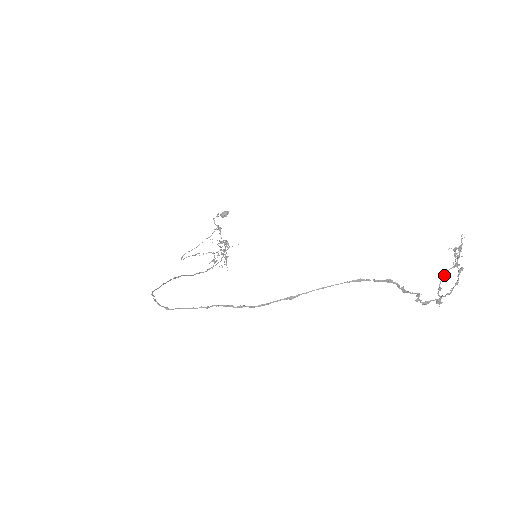
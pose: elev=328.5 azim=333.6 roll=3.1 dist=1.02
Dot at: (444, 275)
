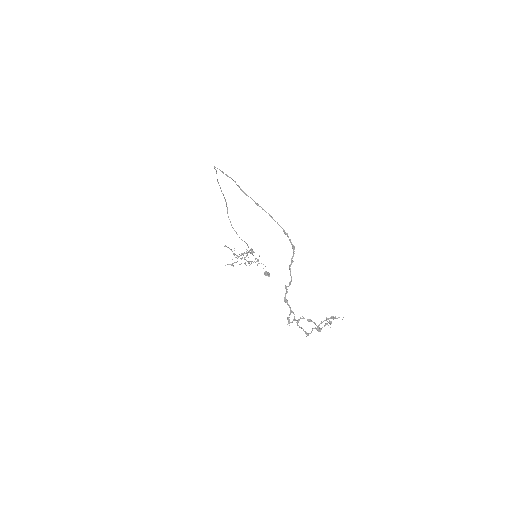
Dot at: (309, 320)
